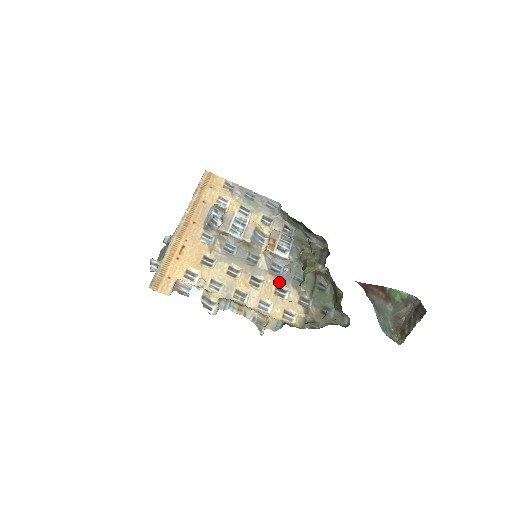
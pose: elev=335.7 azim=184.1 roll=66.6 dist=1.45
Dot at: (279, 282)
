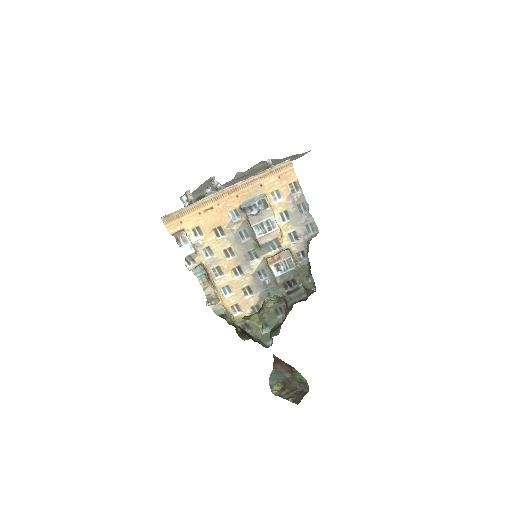
Dot at: (253, 285)
